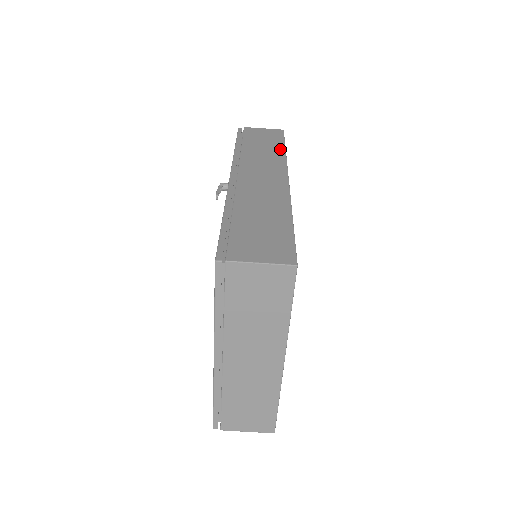
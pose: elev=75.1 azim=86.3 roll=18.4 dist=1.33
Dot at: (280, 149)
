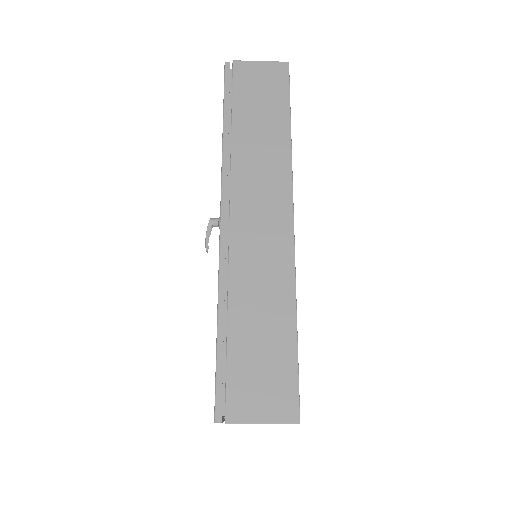
Dot at: (283, 131)
